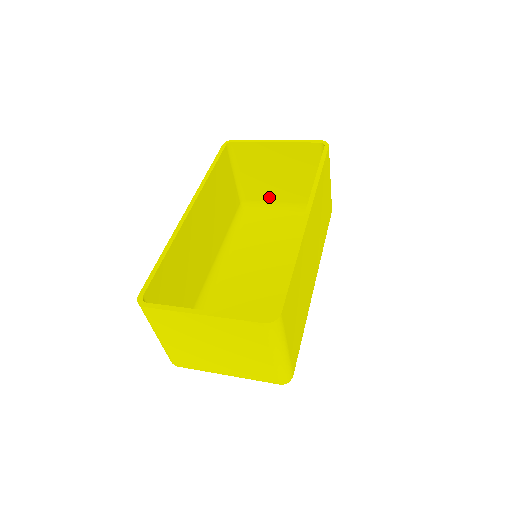
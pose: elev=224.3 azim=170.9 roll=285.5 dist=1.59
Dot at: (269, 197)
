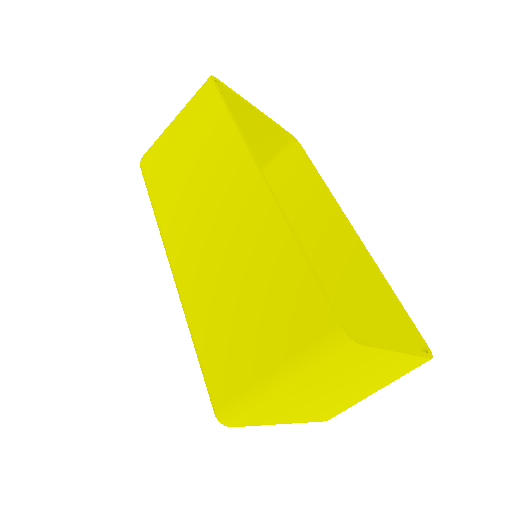
Dot at: occluded
